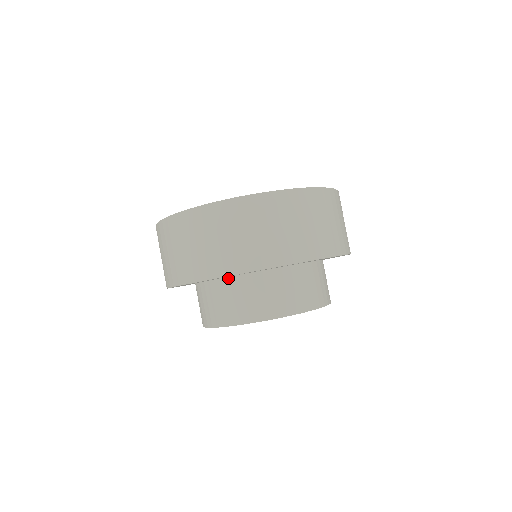
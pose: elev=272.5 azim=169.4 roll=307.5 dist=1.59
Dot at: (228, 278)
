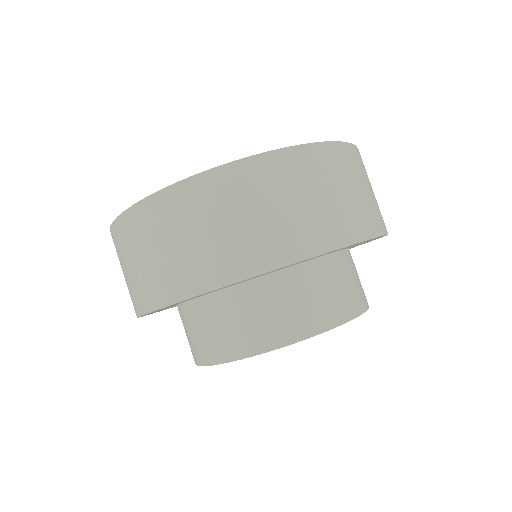
Dot at: (251, 281)
